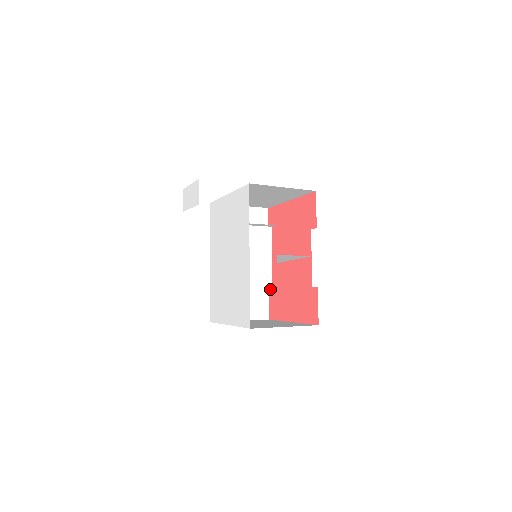
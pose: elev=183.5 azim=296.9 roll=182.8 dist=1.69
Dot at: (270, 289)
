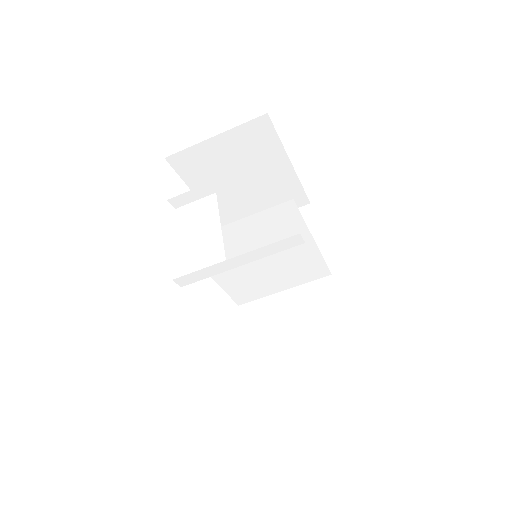
Dot at: (341, 308)
